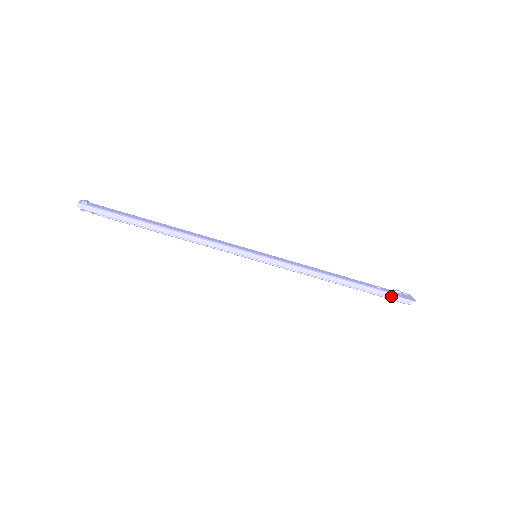
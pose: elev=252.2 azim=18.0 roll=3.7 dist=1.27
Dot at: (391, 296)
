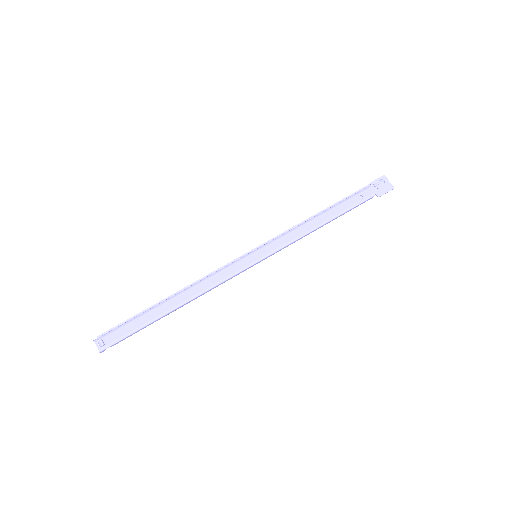
Dot at: occluded
